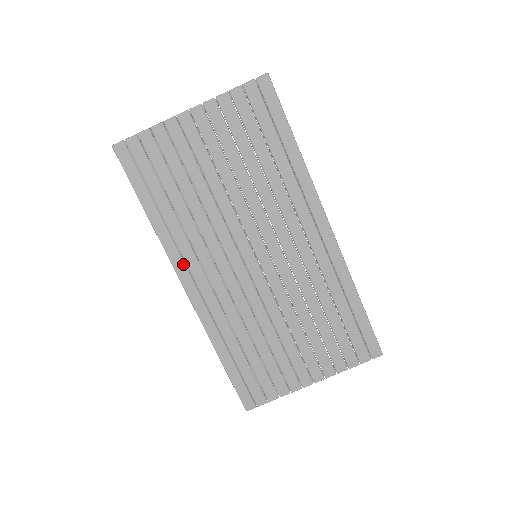
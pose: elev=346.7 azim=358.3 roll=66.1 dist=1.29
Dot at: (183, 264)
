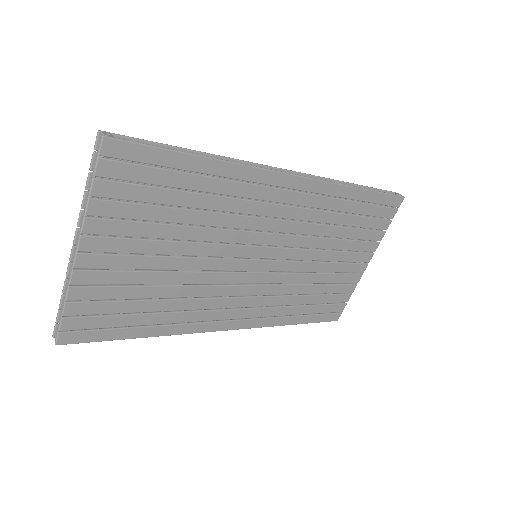
Dot at: (211, 323)
